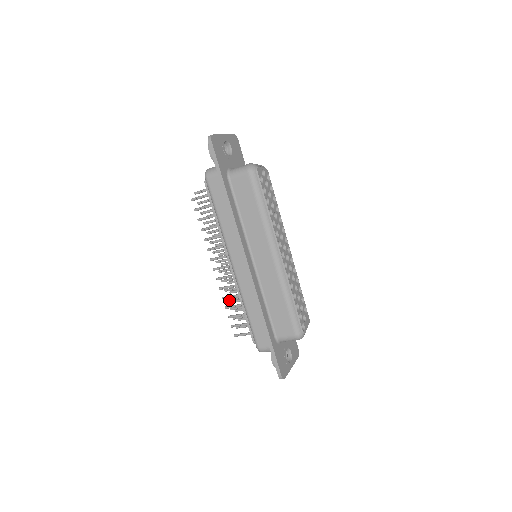
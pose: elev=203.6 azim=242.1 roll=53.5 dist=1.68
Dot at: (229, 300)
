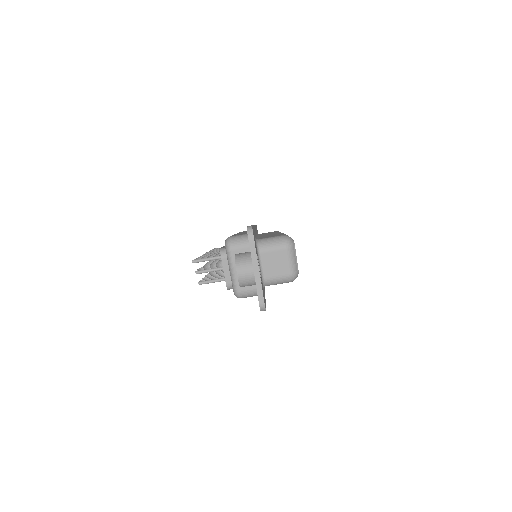
Dot at: occluded
